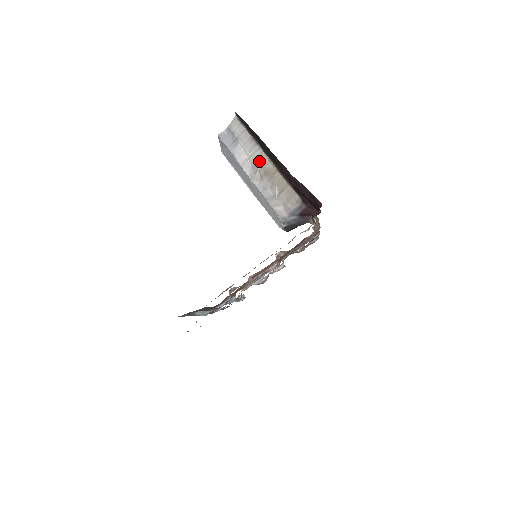
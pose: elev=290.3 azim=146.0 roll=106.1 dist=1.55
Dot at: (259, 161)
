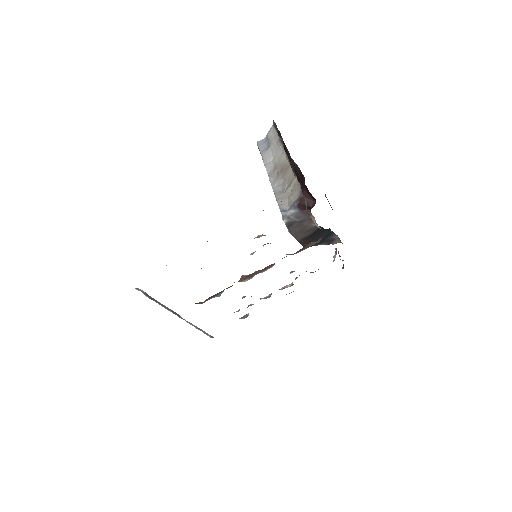
Dot at: (280, 160)
